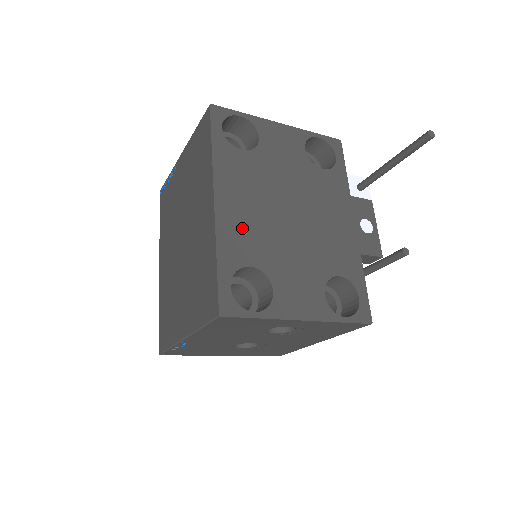
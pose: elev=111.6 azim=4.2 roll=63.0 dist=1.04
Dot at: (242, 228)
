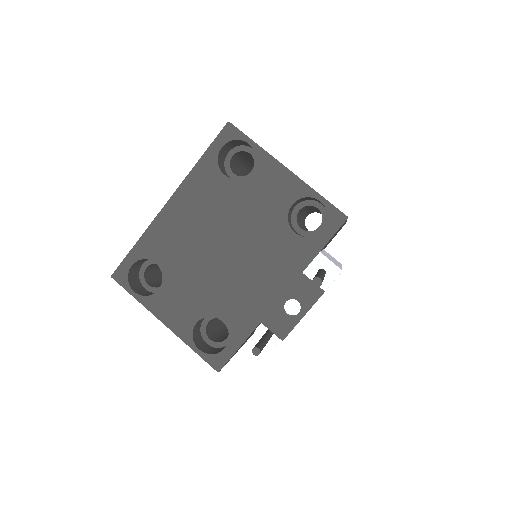
Dot at: (172, 234)
